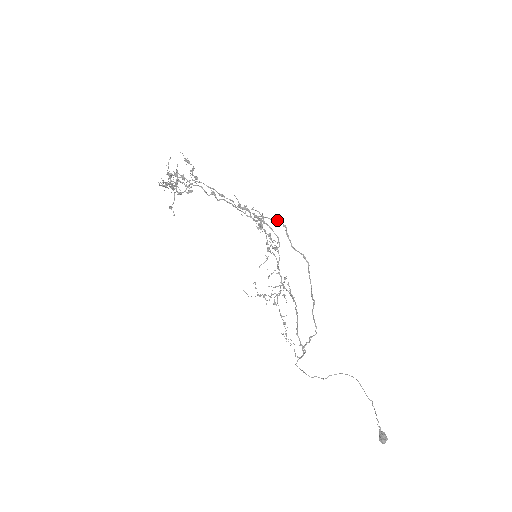
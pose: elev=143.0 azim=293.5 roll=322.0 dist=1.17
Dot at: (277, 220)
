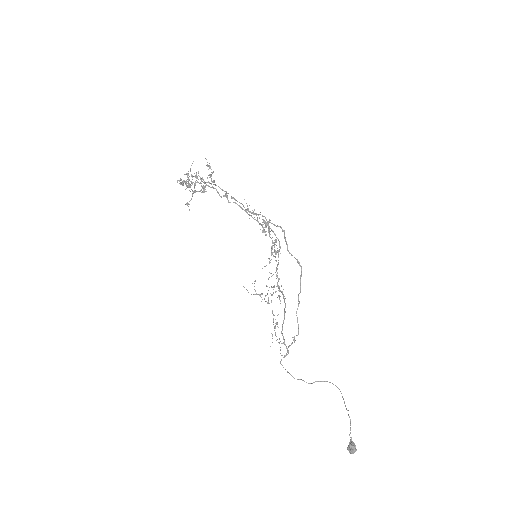
Dot at: occluded
